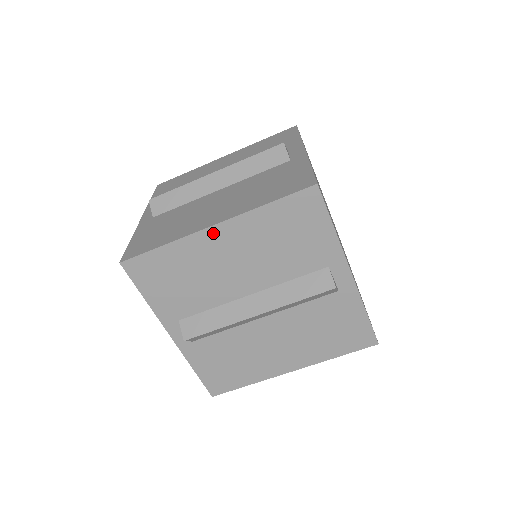
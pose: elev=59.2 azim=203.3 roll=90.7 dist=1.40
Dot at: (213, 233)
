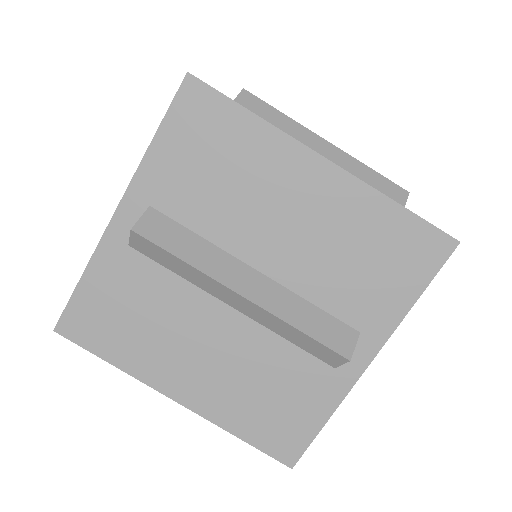
Dot at: (315, 165)
